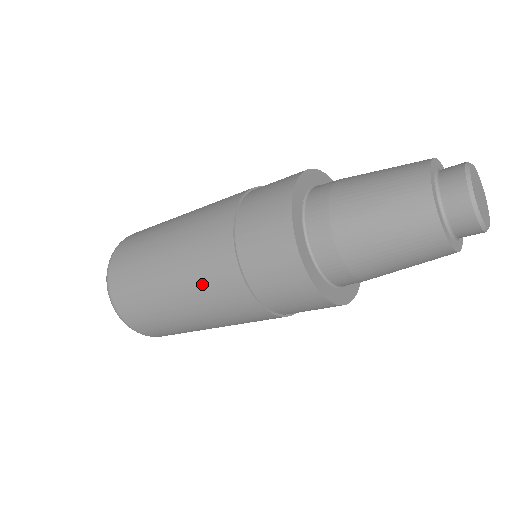
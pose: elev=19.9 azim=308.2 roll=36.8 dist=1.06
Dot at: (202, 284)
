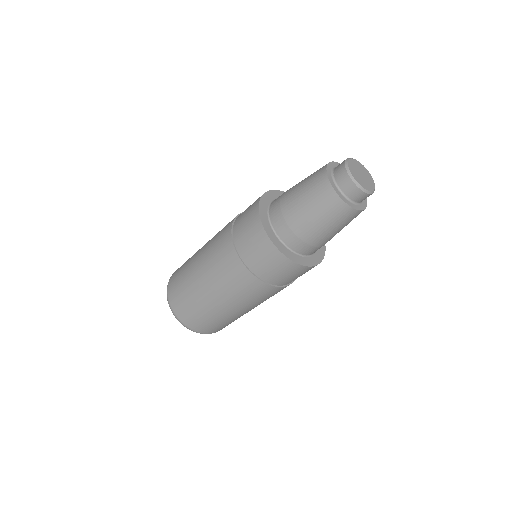
Dot at: (216, 236)
